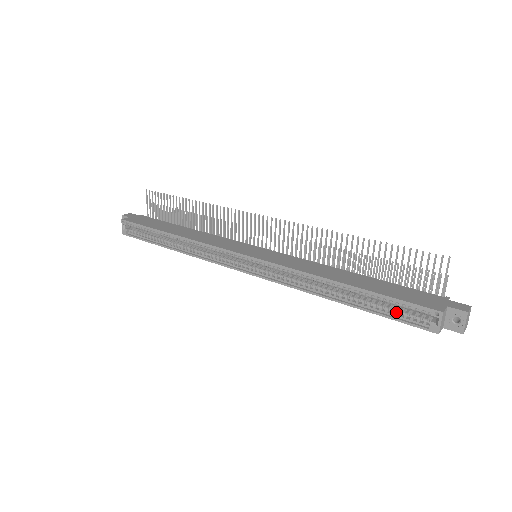
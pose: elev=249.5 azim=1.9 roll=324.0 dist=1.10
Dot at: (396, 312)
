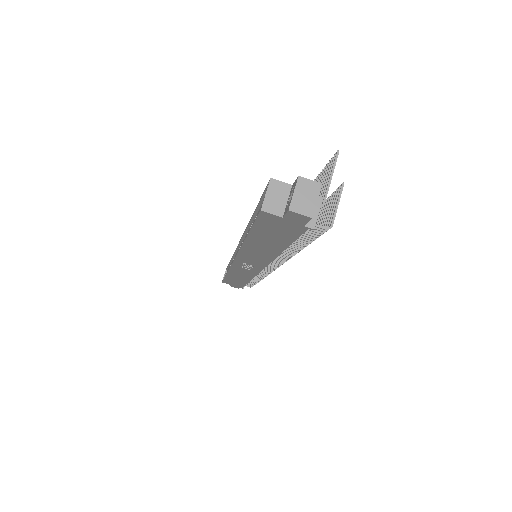
Dot at: occluded
